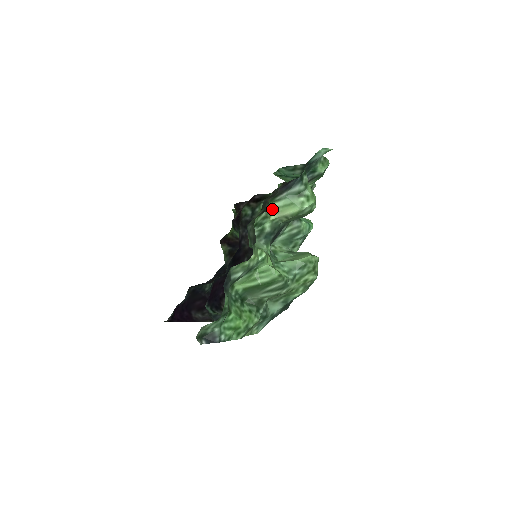
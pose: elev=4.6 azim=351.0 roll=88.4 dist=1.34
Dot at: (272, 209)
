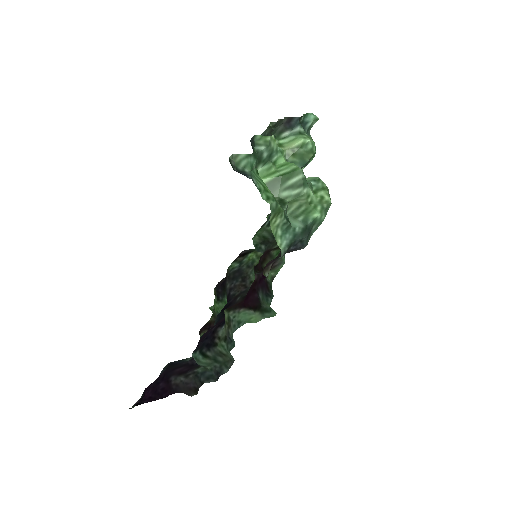
Dot at: (279, 144)
